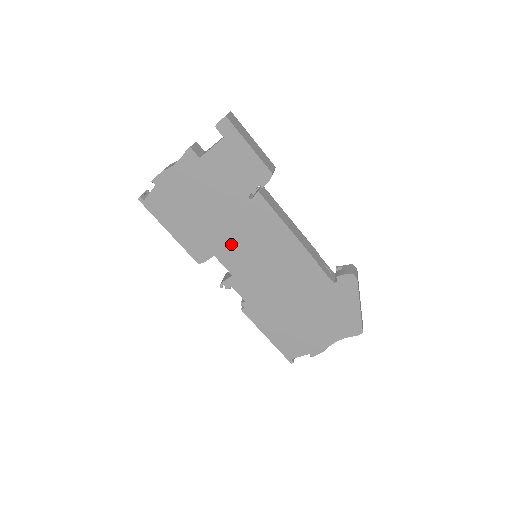
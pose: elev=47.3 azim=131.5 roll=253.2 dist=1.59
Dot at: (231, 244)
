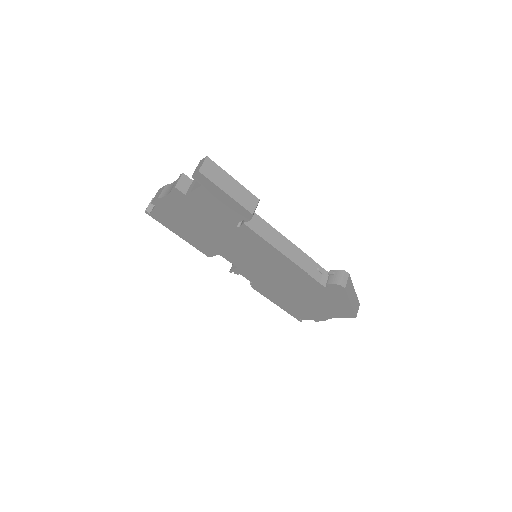
Dot at: (231, 250)
